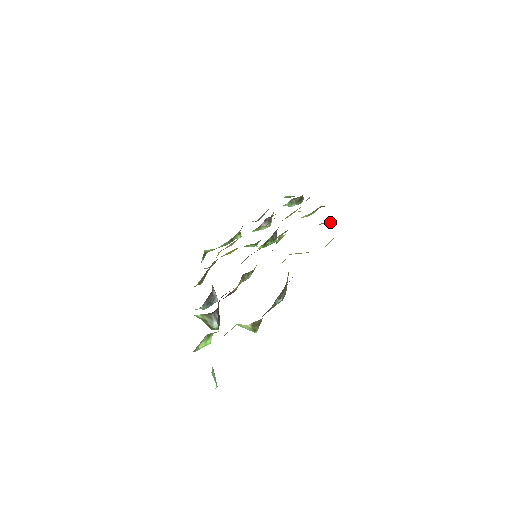
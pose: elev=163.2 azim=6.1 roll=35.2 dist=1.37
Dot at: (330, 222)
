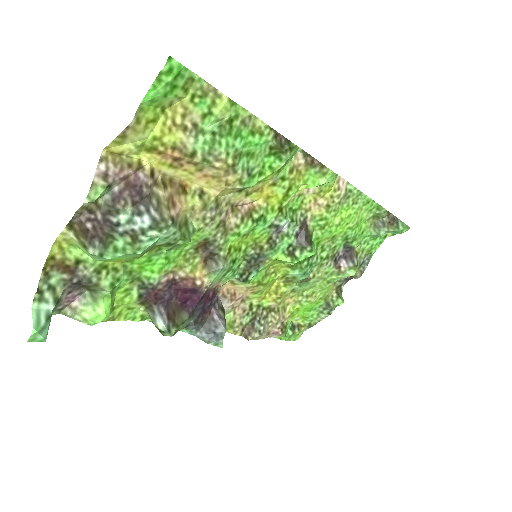
Dot at: (274, 144)
